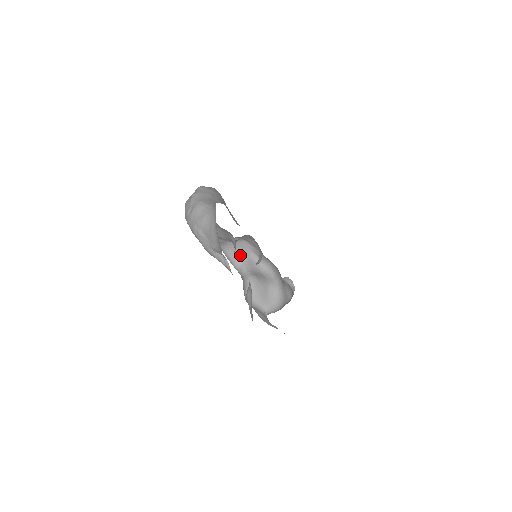
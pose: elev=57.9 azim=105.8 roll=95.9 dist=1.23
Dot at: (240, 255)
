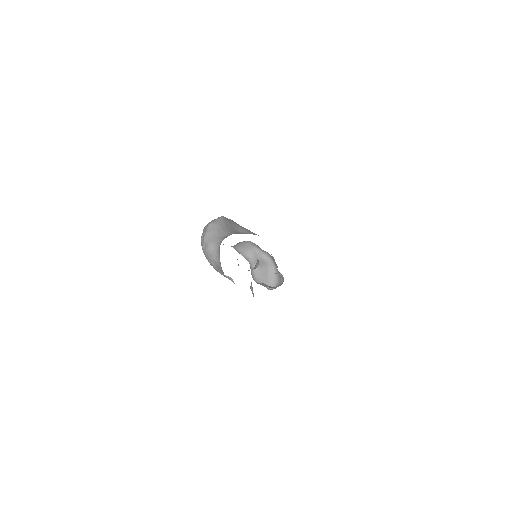
Dot at: (246, 250)
